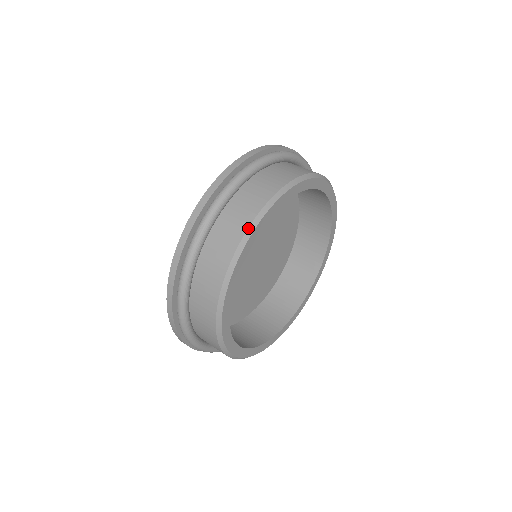
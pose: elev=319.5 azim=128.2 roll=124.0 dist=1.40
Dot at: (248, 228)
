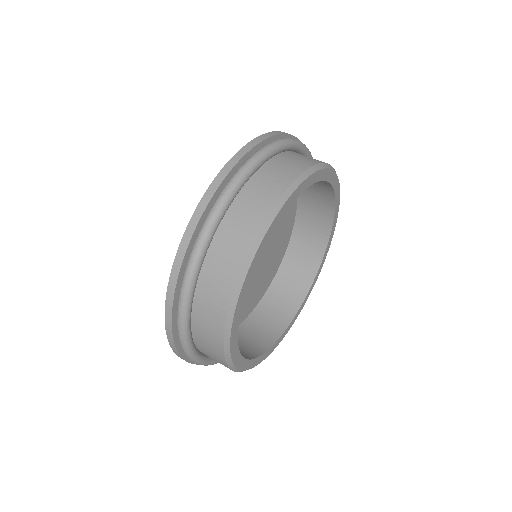
Dot at: (225, 327)
